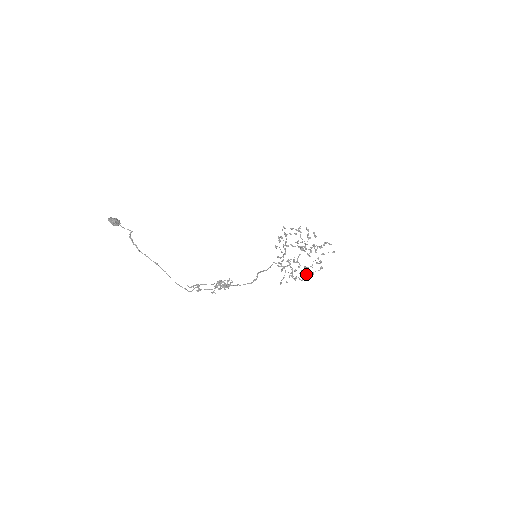
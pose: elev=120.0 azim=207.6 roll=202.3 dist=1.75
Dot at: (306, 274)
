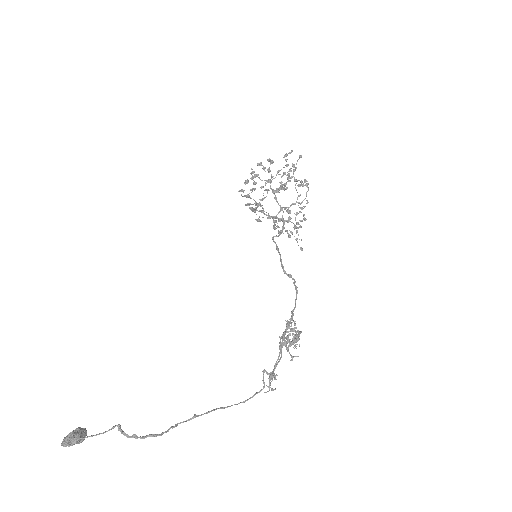
Dot at: occluded
